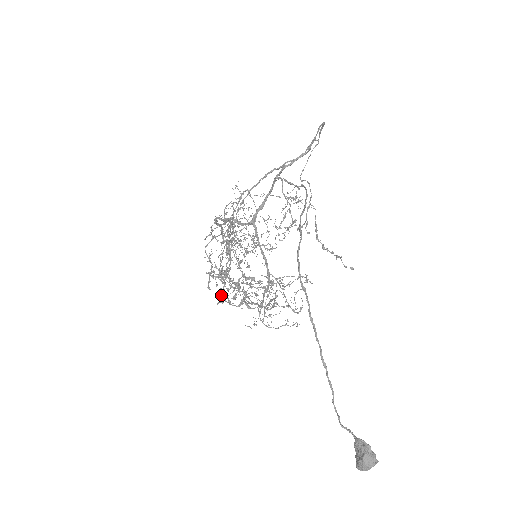
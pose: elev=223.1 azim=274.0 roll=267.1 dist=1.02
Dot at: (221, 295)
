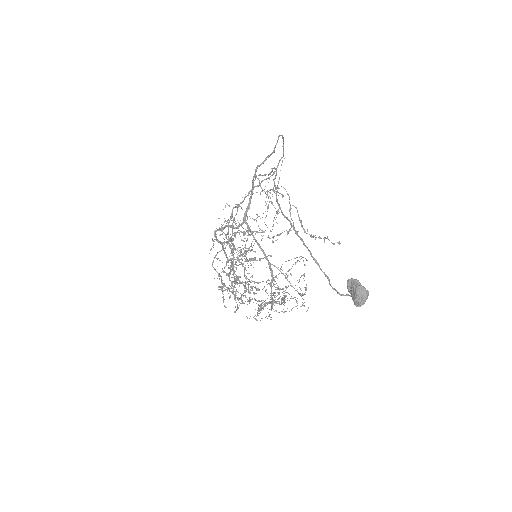
Dot at: (235, 300)
